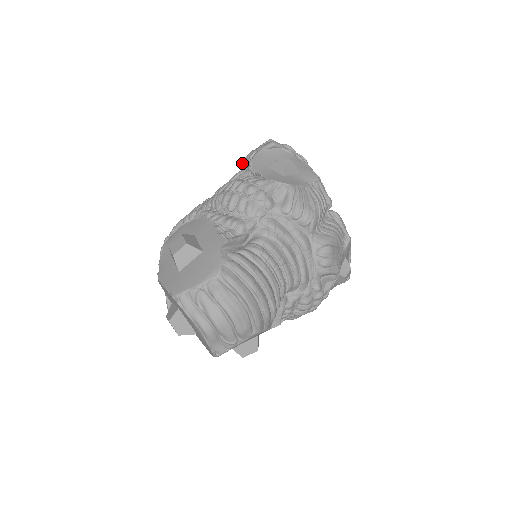
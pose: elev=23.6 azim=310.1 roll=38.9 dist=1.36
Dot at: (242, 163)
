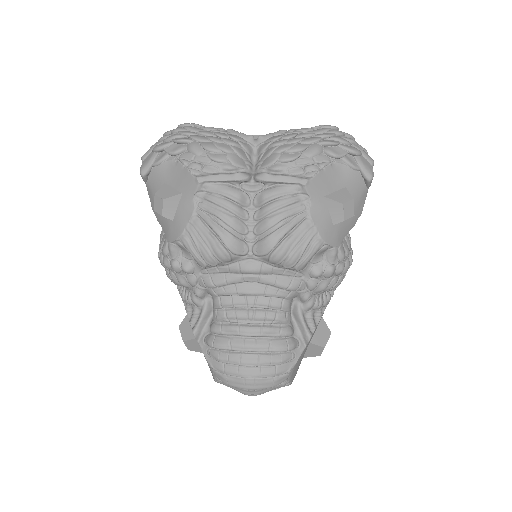
Dot at: occluded
